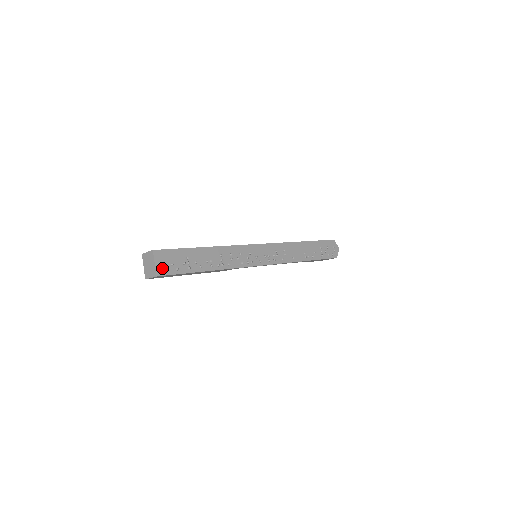
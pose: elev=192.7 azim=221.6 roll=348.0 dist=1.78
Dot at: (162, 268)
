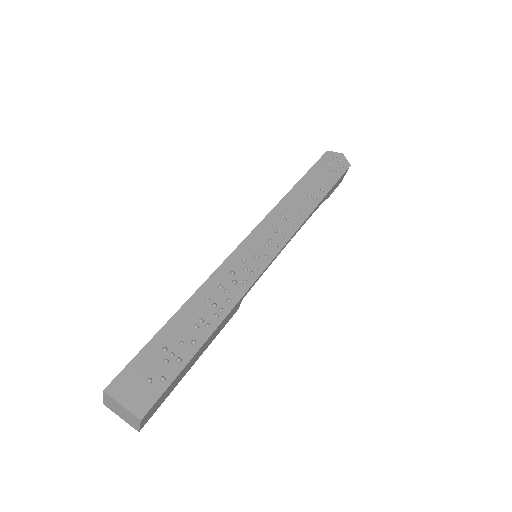
Dot at: (139, 400)
